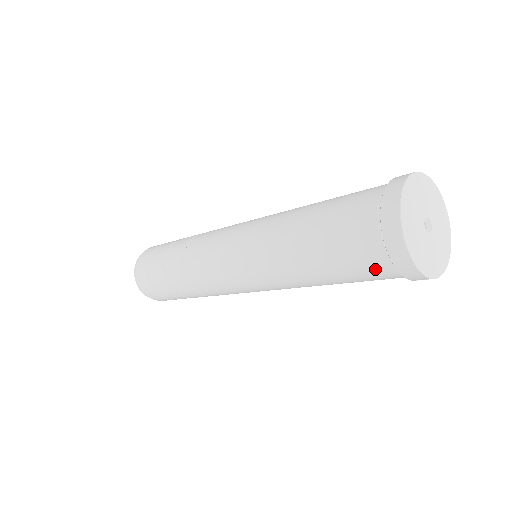
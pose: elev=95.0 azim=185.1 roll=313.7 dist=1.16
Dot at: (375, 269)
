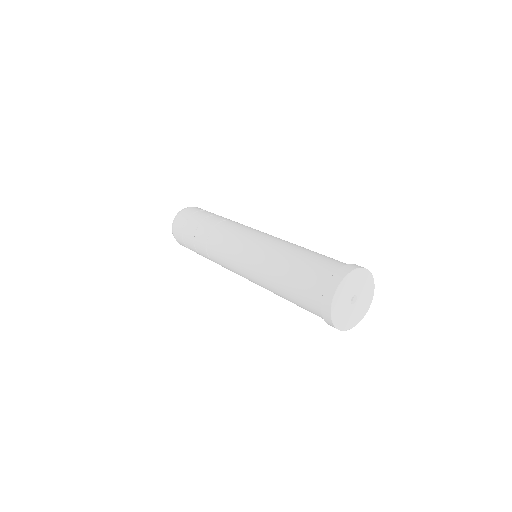
Dot at: occluded
